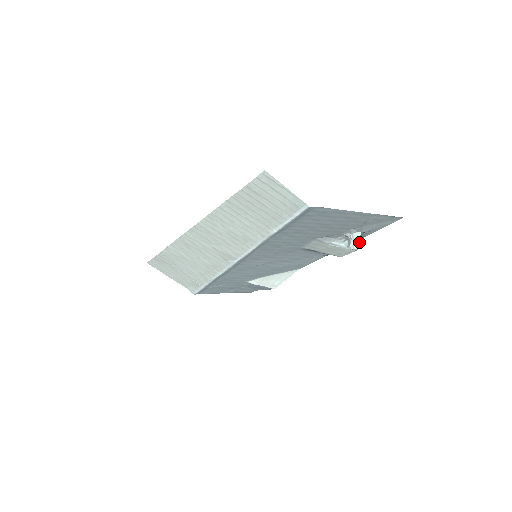
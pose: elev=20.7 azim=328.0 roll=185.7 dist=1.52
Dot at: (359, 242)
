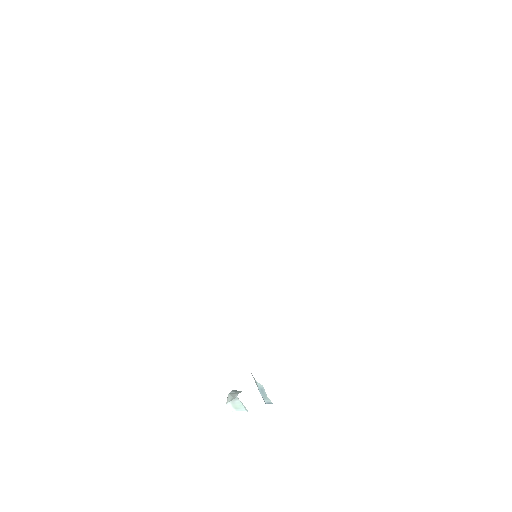
Dot at: (234, 408)
